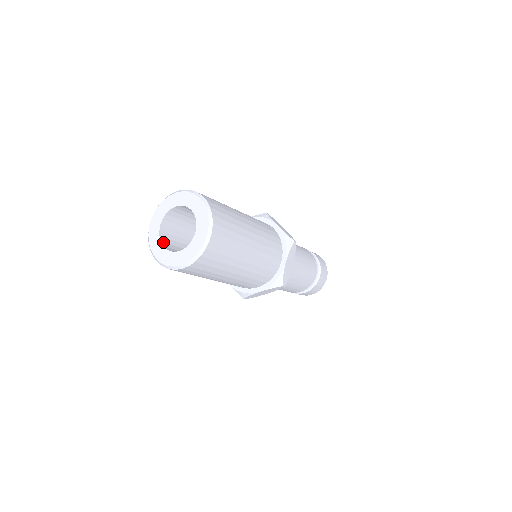
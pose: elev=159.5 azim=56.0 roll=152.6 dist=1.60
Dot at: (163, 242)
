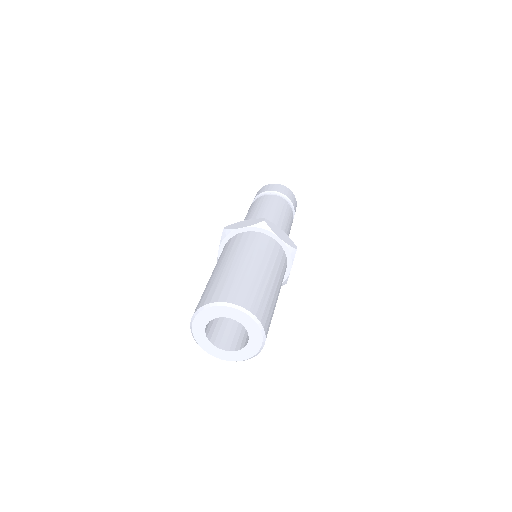
Dot at: (210, 339)
